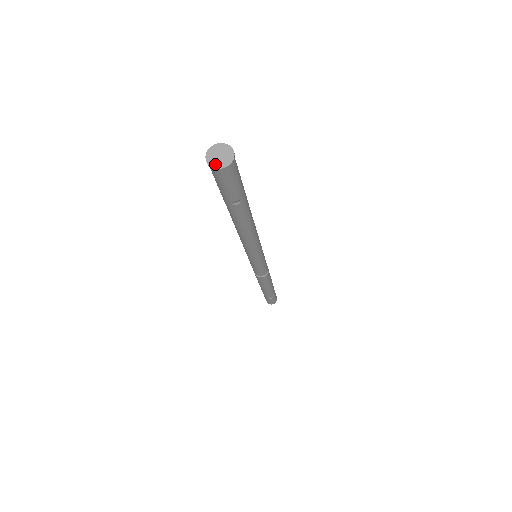
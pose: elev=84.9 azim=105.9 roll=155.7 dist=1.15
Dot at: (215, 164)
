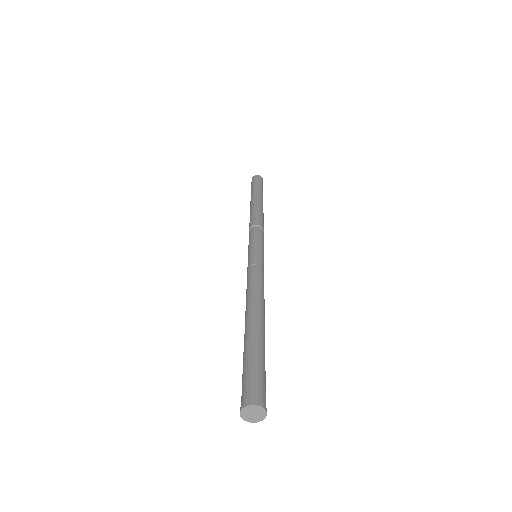
Dot at: (249, 419)
